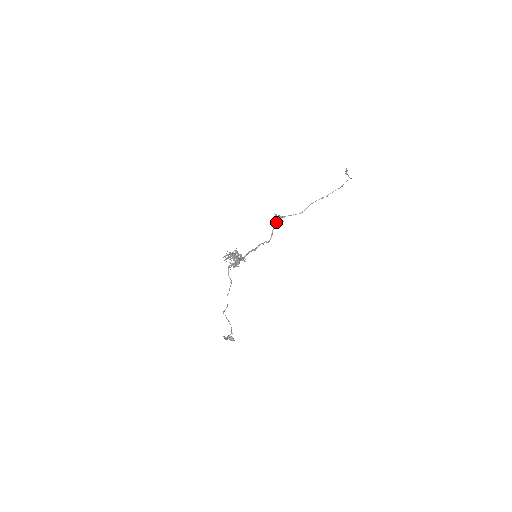
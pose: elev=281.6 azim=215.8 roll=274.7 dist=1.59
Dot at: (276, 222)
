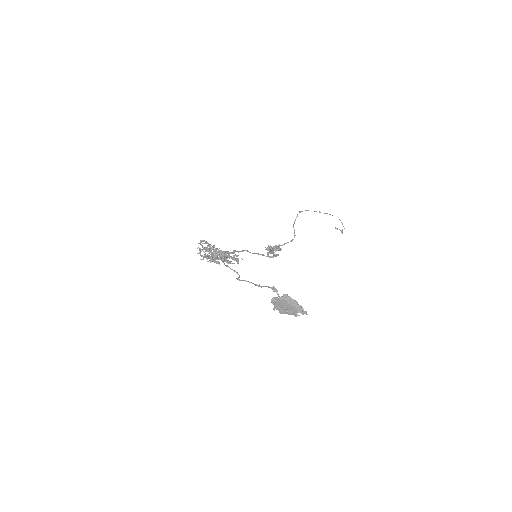
Dot at: (269, 248)
